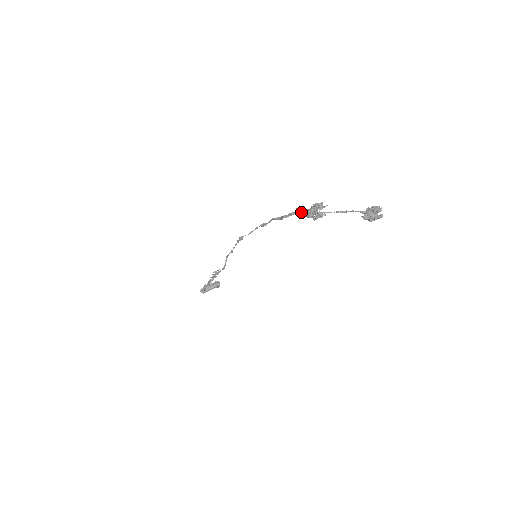
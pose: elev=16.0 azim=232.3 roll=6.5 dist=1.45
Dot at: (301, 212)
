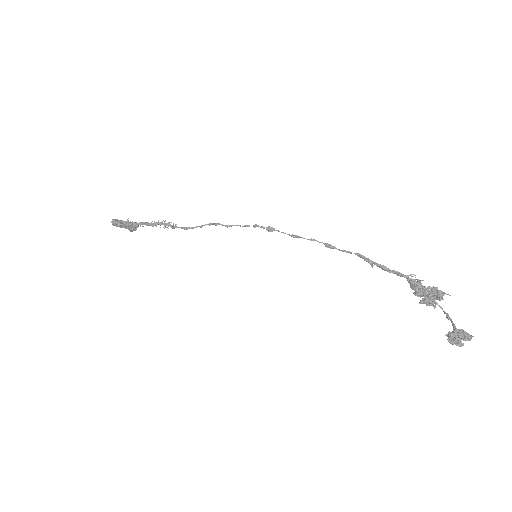
Dot at: (418, 284)
